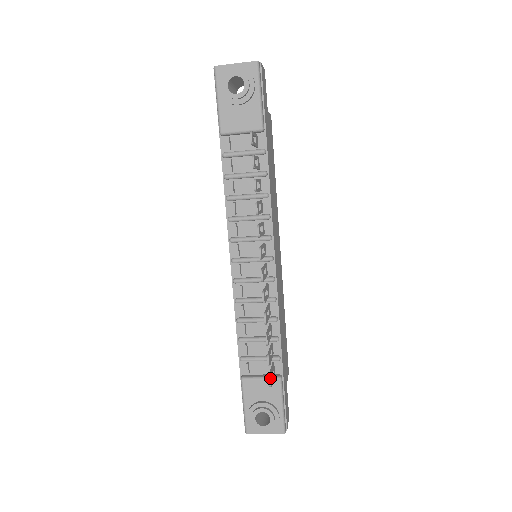
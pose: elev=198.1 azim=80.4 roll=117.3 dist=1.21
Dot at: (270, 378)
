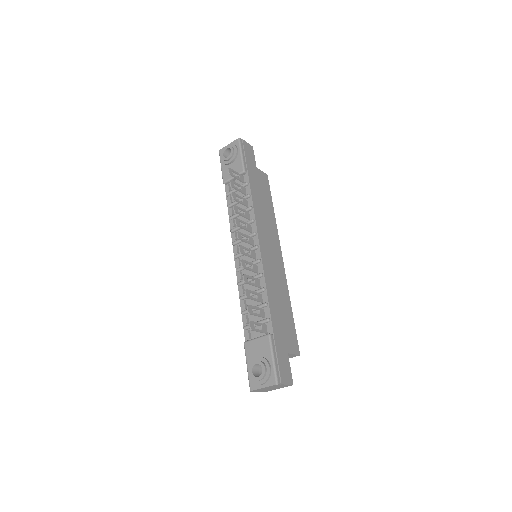
Dot at: (250, 322)
